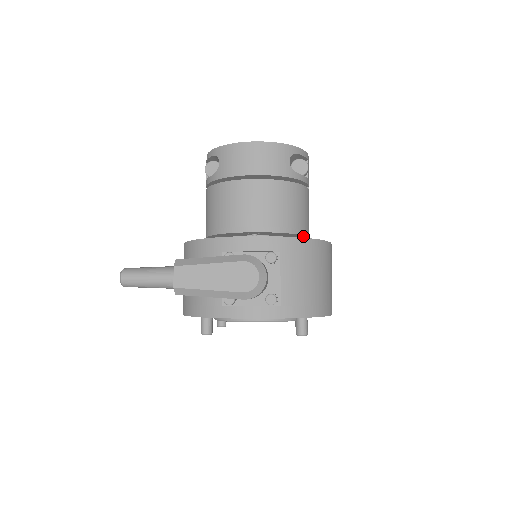
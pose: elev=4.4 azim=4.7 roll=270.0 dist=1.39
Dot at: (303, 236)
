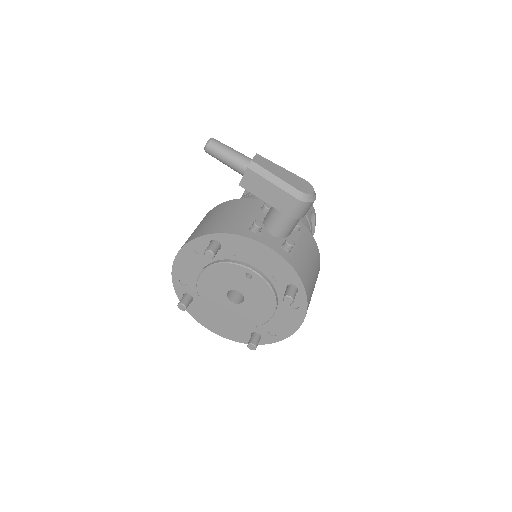
Dot at: occluded
